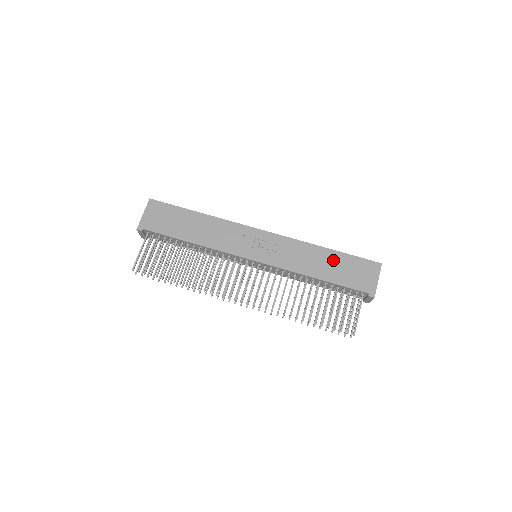
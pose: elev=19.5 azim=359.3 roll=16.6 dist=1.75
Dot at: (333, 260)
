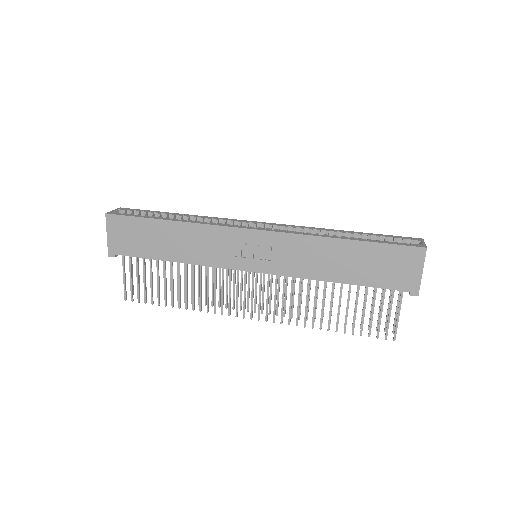
Dot at: (355, 255)
